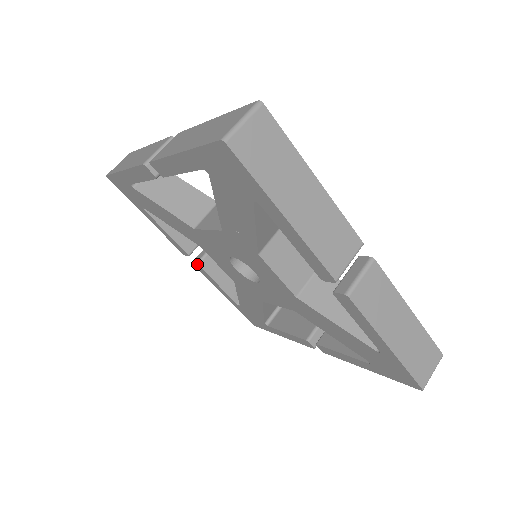
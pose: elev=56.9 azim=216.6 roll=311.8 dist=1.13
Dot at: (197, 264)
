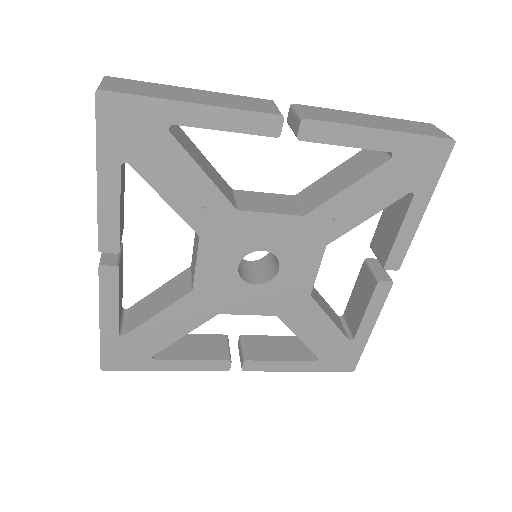
Dot at: (118, 267)
